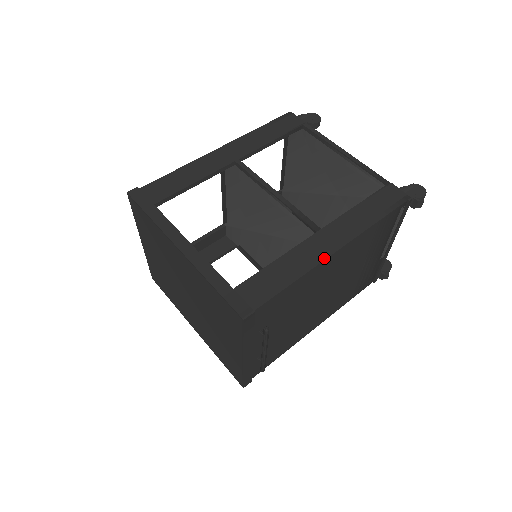
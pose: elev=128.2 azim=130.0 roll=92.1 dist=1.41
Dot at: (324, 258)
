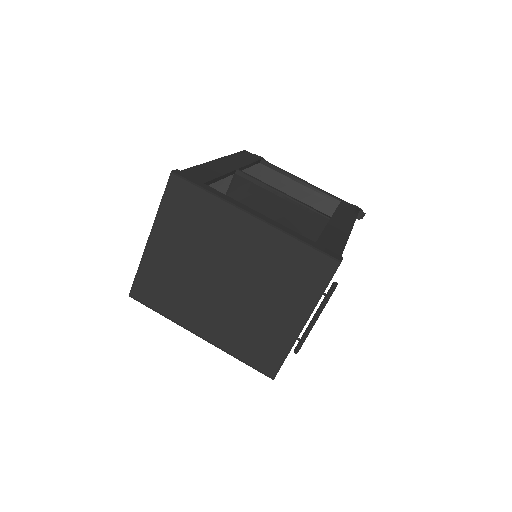
Dot at: (349, 233)
